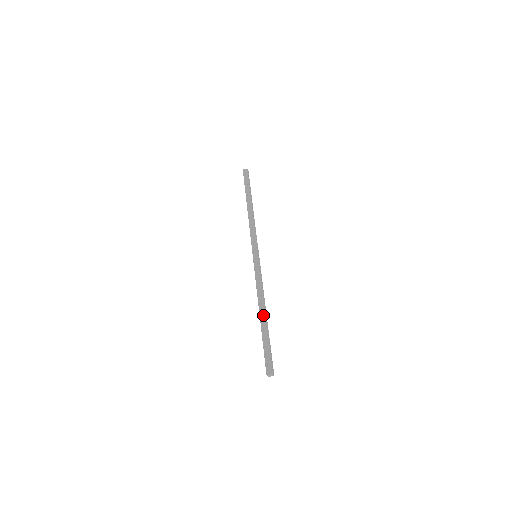
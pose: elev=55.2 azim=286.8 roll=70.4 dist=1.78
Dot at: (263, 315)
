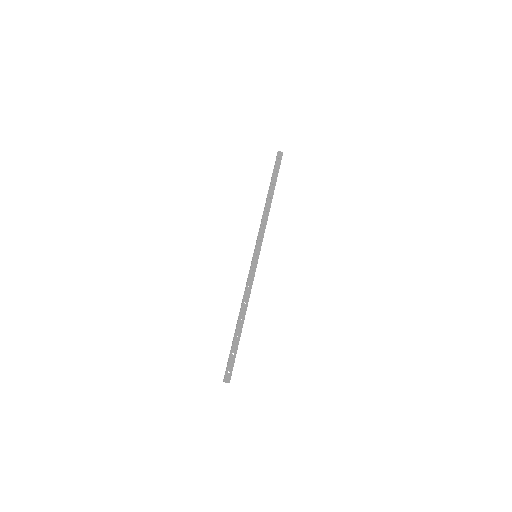
Dot at: (241, 322)
